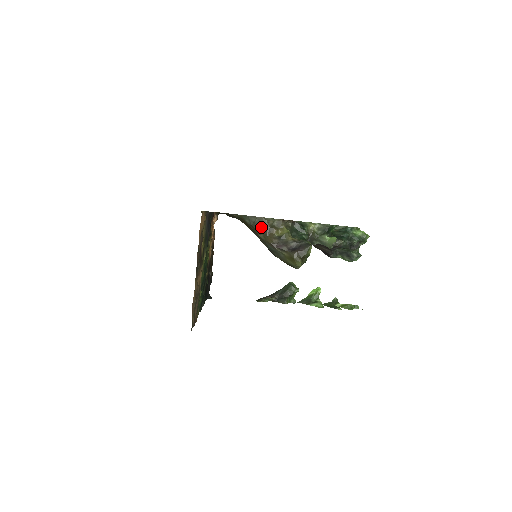
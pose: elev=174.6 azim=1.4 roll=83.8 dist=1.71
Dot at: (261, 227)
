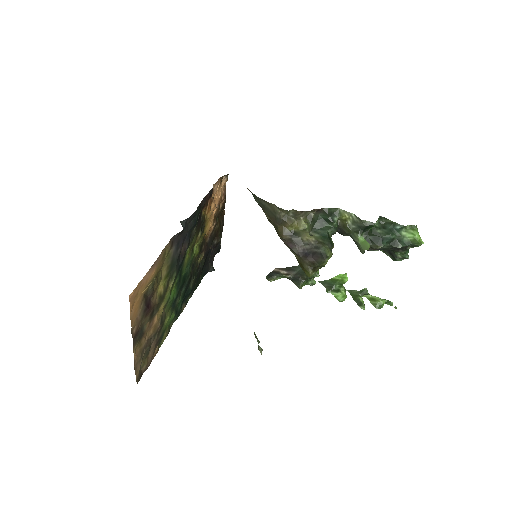
Dot at: (271, 215)
